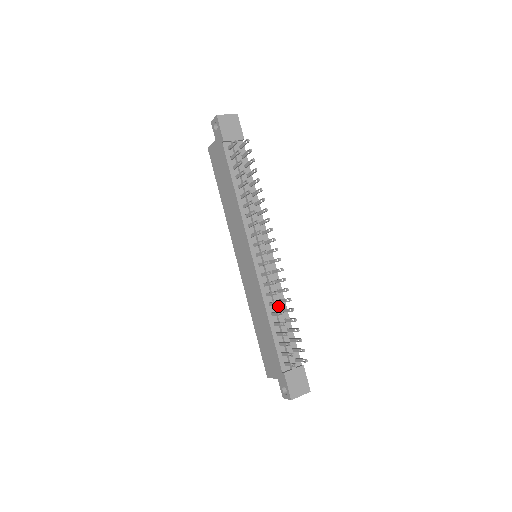
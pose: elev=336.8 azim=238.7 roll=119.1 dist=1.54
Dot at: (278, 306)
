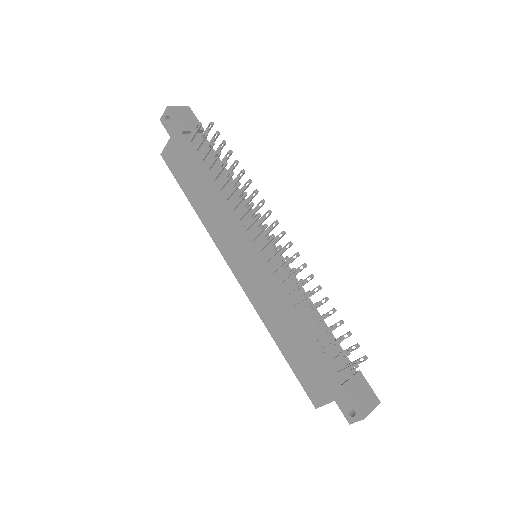
Dot at: (305, 303)
